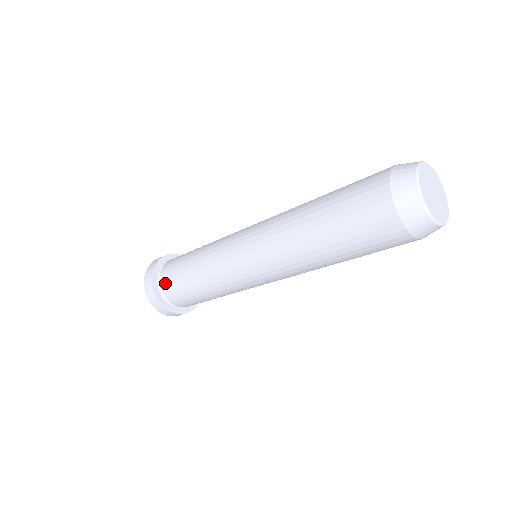
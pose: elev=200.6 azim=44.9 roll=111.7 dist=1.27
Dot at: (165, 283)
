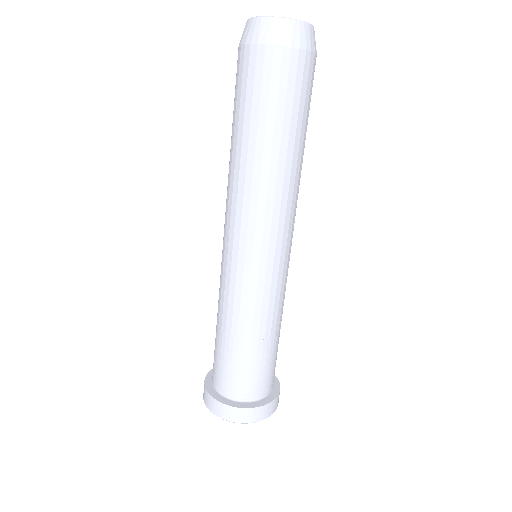
Dot at: (222, 382)
